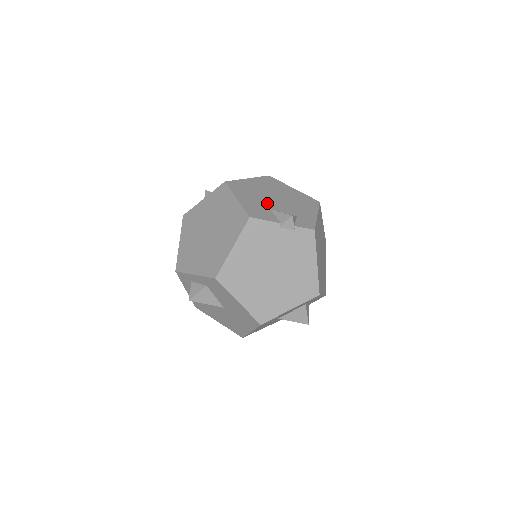
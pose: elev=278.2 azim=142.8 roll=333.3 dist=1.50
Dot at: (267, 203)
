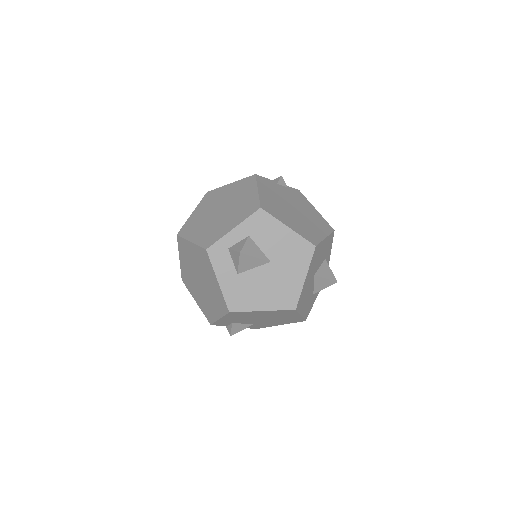
Dot at: occluded
